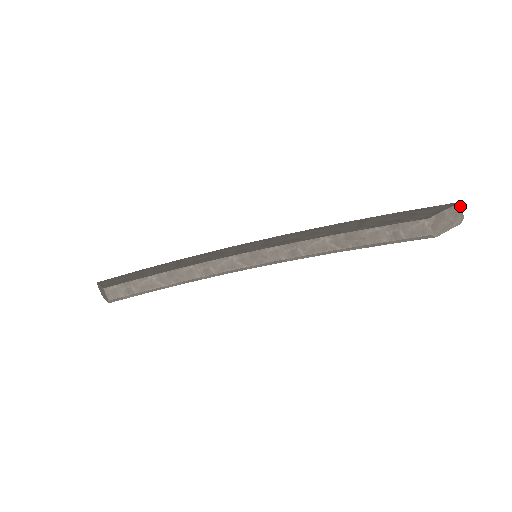
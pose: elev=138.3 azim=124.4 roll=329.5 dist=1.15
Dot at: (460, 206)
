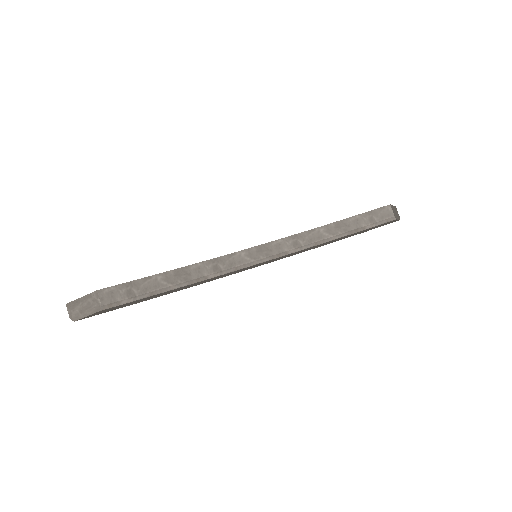
Dot at: (396, 209)
